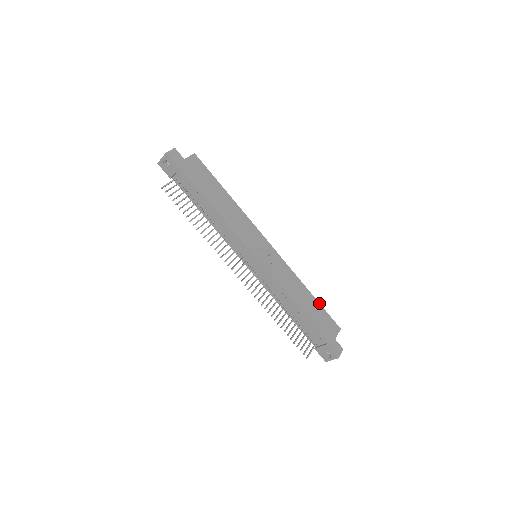
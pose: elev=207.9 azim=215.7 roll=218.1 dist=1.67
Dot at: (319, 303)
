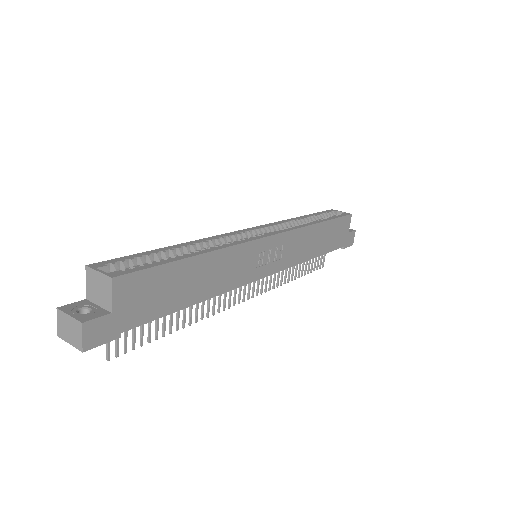
Dot at: (331, 220)
